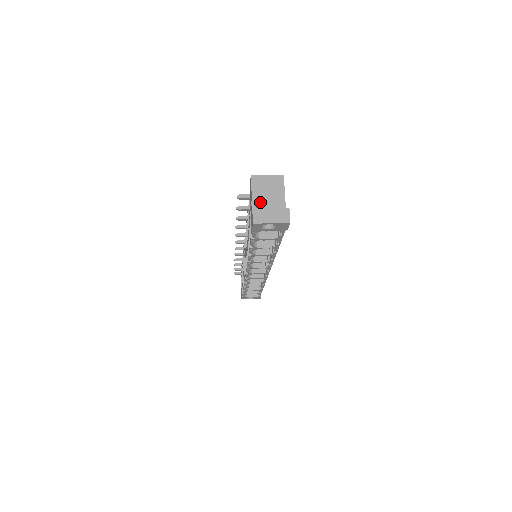
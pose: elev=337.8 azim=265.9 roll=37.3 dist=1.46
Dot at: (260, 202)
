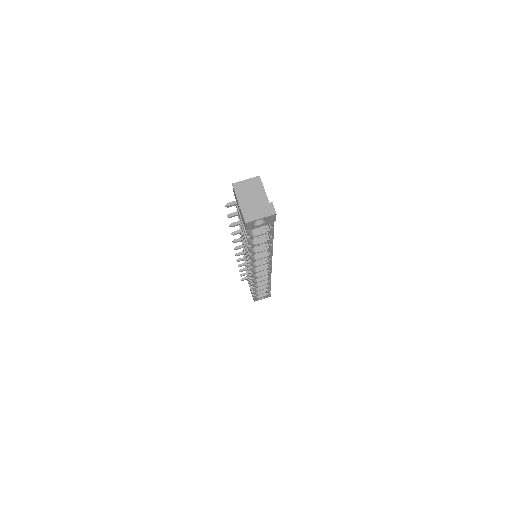
Dot at: (246, 204)
